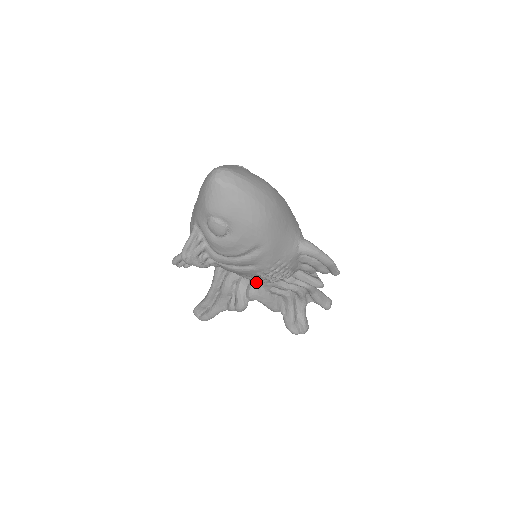
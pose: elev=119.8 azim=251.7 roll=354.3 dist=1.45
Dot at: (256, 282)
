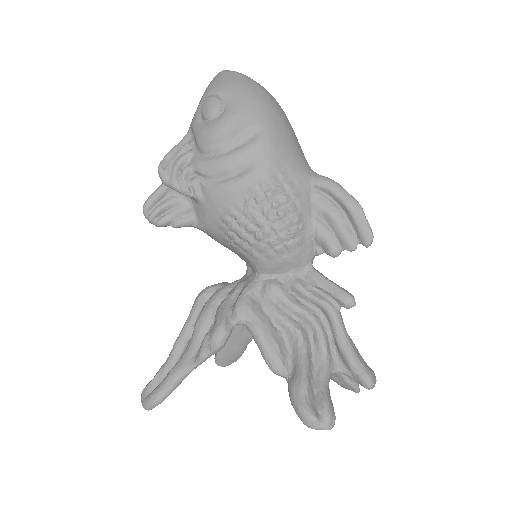
Dot at: (250, 287)
